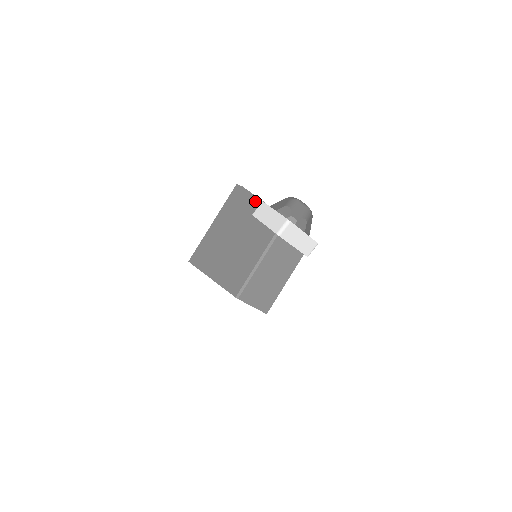
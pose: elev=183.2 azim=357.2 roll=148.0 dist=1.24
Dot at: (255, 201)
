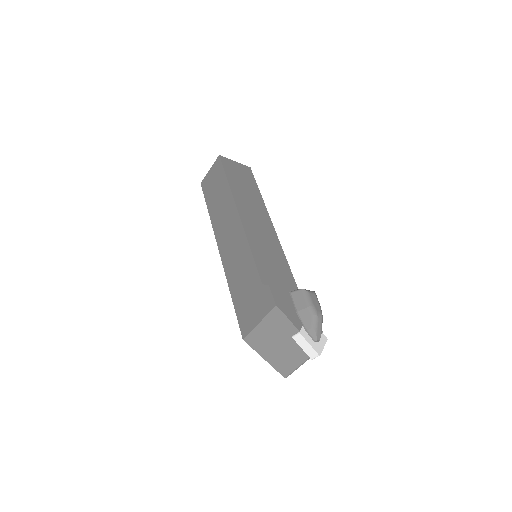
Dot at: (294, 328)
